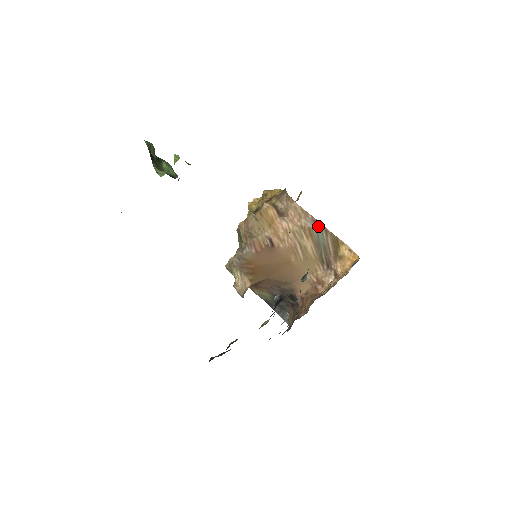
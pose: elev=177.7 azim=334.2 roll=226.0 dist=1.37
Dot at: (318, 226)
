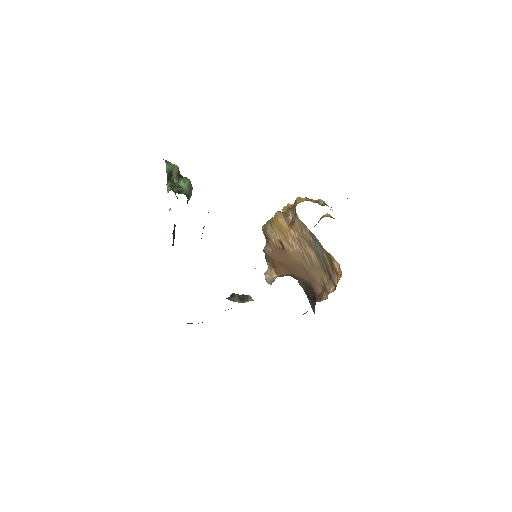
Dot at: (315, 239)
